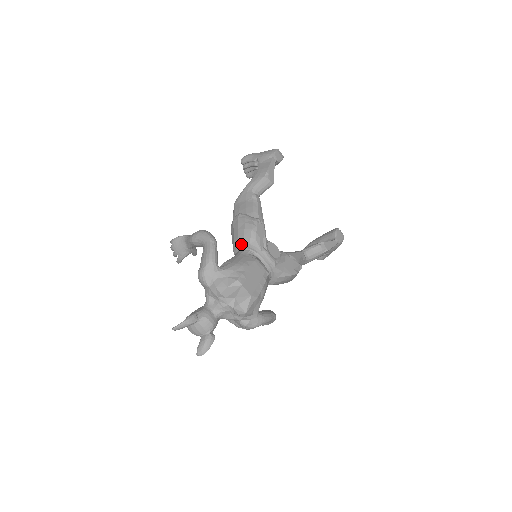
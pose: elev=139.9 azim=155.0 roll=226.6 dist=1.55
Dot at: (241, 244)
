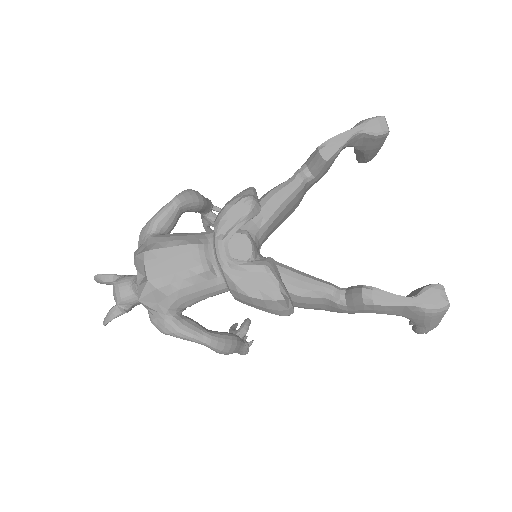
Dot at: occluded
